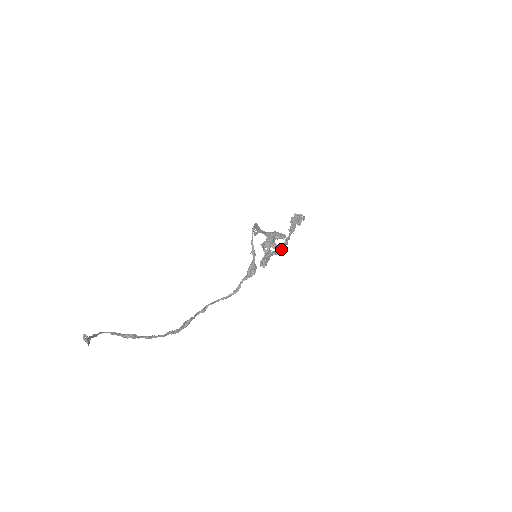
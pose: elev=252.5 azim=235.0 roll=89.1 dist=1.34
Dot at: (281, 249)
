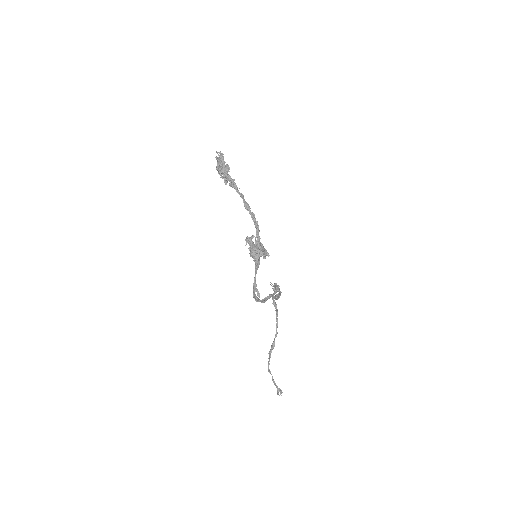
Dot at: (256, 224)
